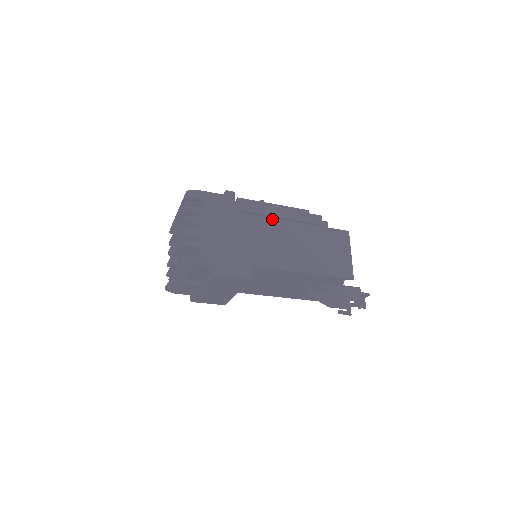
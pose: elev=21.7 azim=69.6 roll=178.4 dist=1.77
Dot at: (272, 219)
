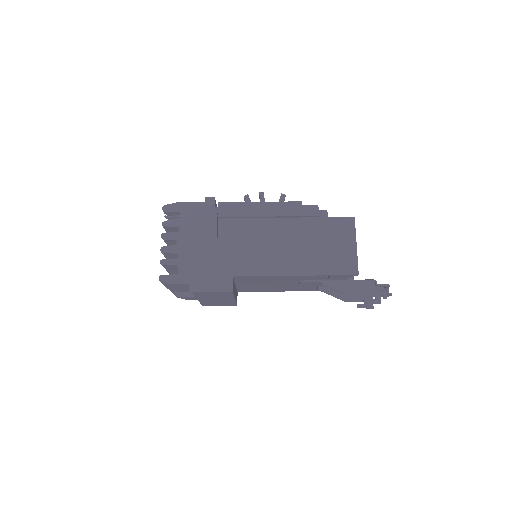
Dot at: (258, 219)
